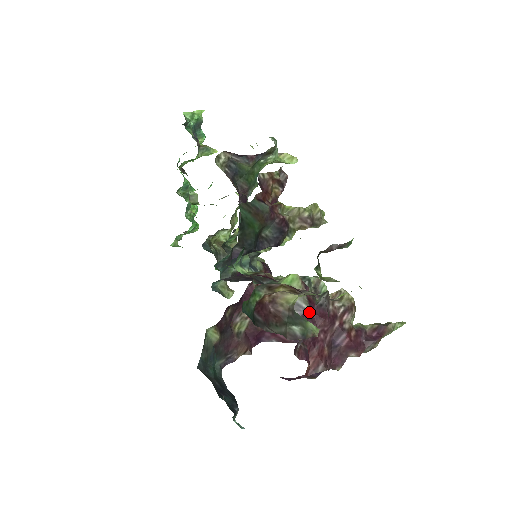
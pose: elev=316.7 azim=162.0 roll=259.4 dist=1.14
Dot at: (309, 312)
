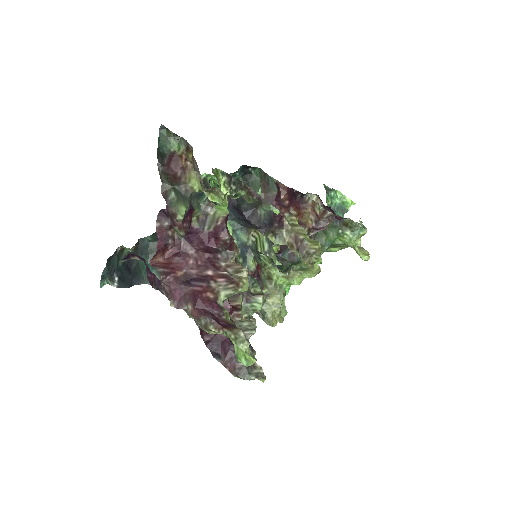
Dot at: (205, 238)
